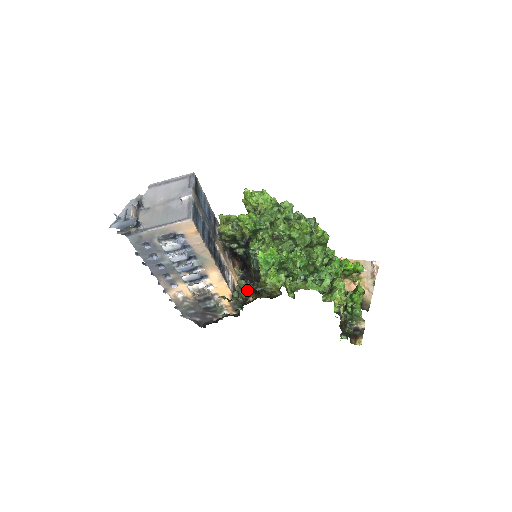
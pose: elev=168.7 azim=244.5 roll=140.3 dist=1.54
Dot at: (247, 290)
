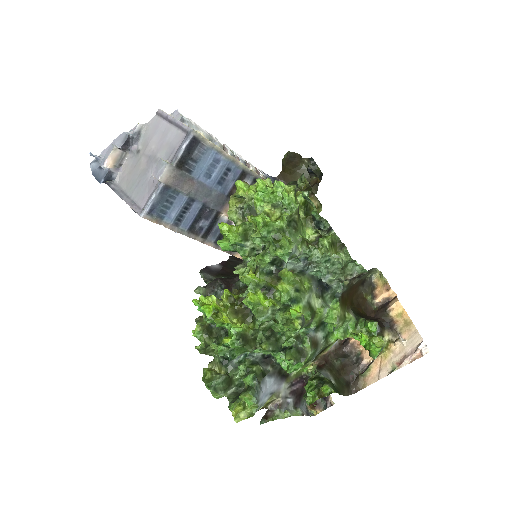
Dot at: occluded
